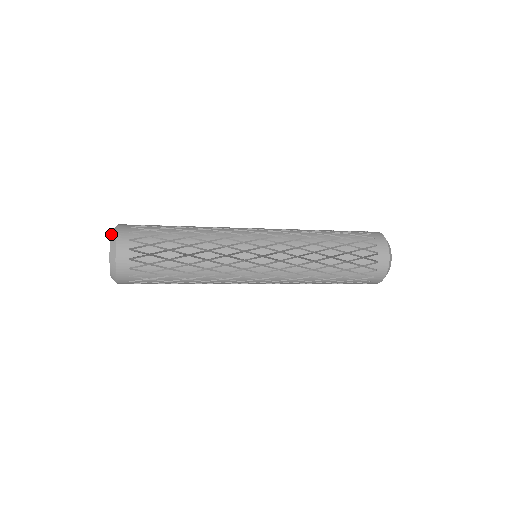
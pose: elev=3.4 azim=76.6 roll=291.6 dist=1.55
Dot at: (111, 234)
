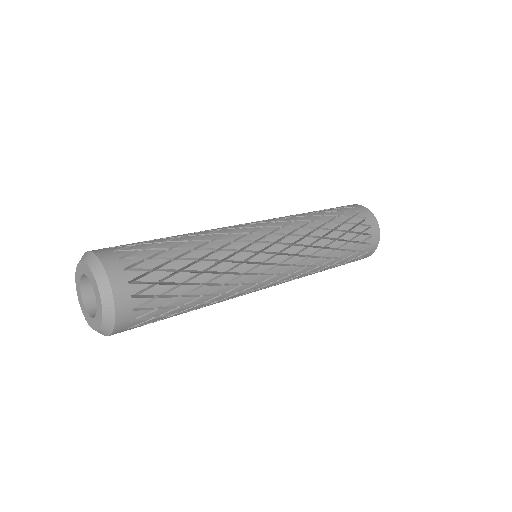
Dot at: (99, 287)
